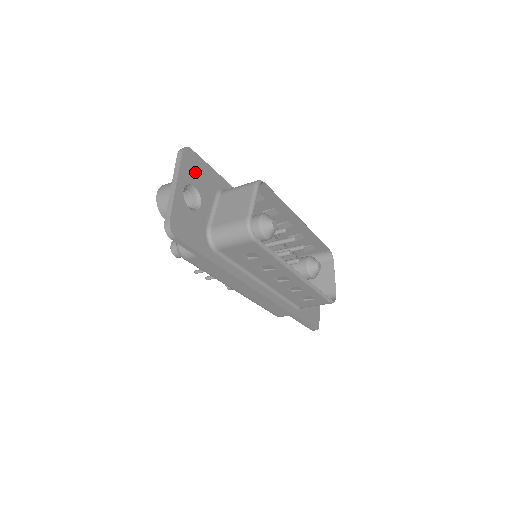
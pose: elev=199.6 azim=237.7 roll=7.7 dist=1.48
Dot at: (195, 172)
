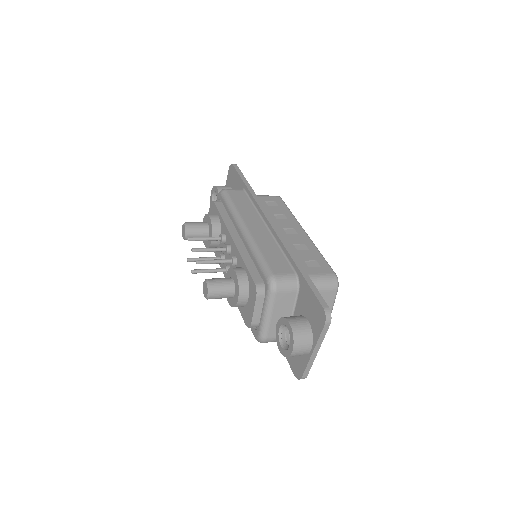
Dot at: occluded
